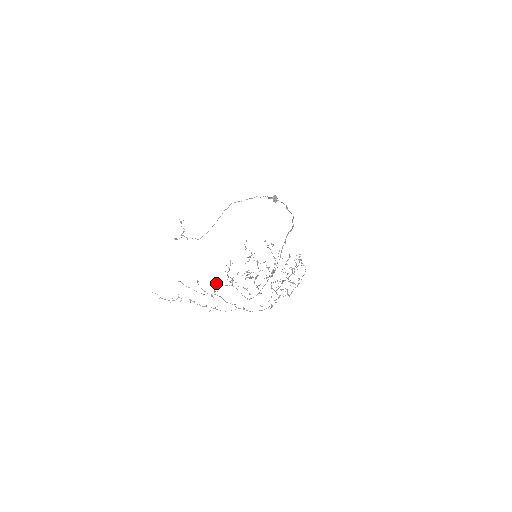
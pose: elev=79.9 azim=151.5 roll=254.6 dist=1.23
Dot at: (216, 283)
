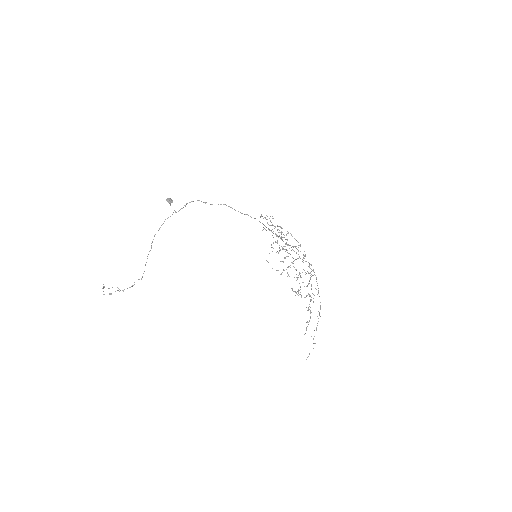
Dot at: occluded
